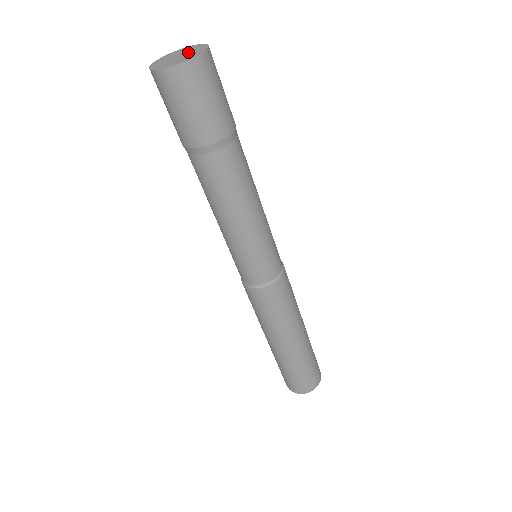
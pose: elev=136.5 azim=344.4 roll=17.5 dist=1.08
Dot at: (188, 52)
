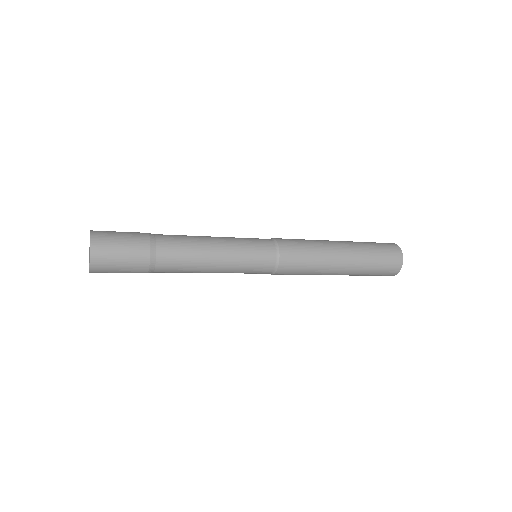
Dot at: occluded
